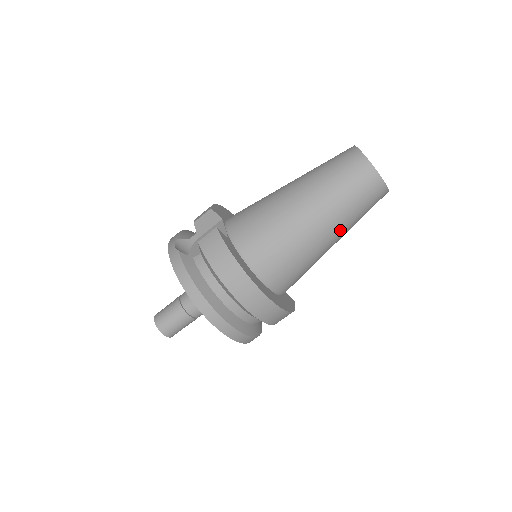
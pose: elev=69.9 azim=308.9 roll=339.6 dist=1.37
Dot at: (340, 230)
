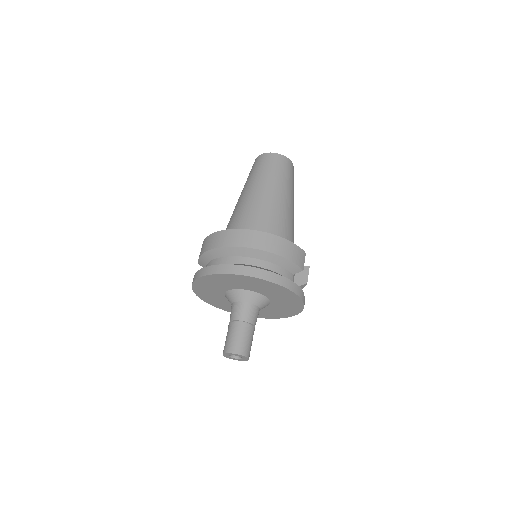
Dot at: (269, 185)
